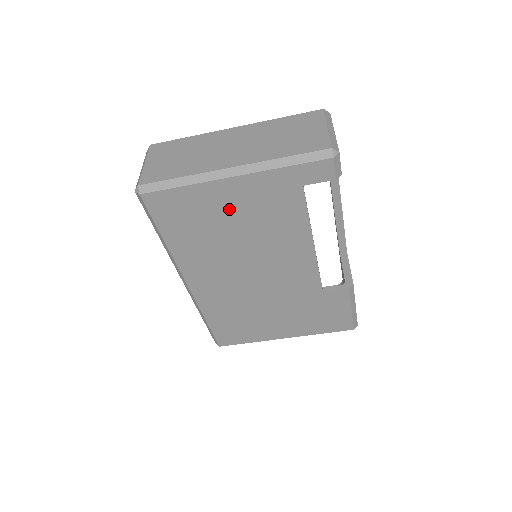
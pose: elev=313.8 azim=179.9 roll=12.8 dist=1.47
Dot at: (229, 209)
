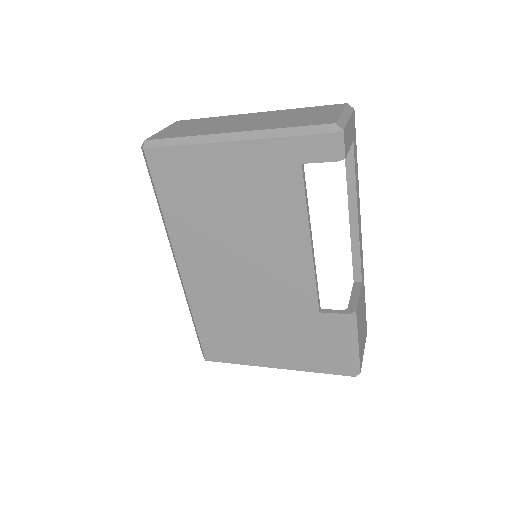
Dot at: (225, 181)
